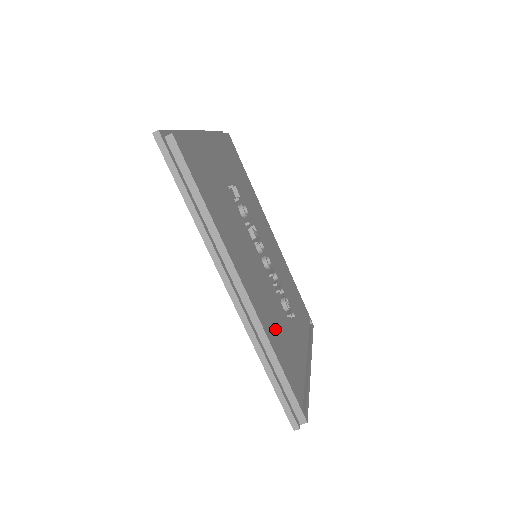
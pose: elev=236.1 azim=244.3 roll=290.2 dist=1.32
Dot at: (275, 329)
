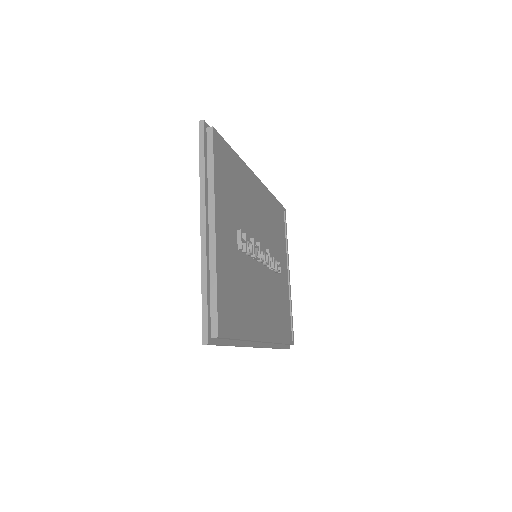
Dot at: (277, 318)
